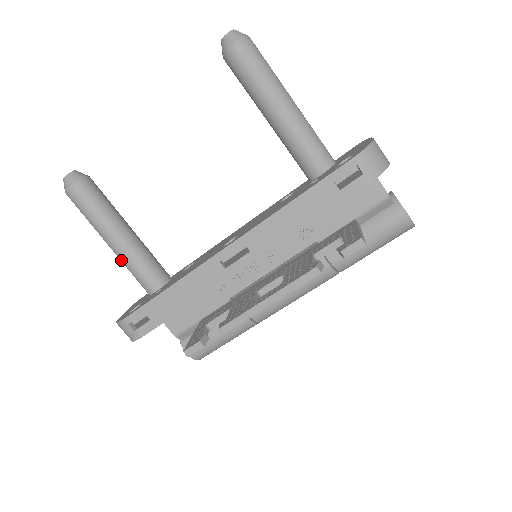
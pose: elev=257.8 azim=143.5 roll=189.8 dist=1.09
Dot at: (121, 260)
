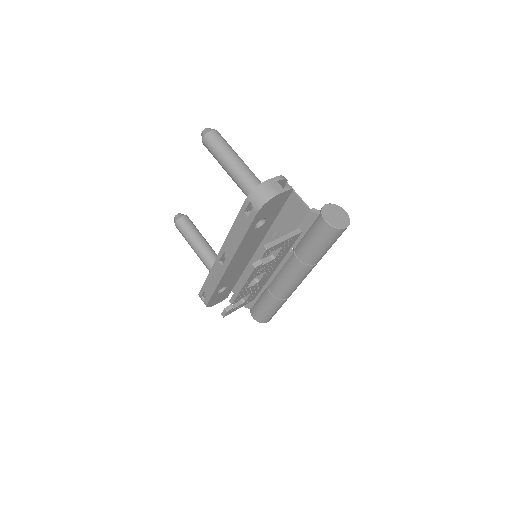
Dot at: occluded
